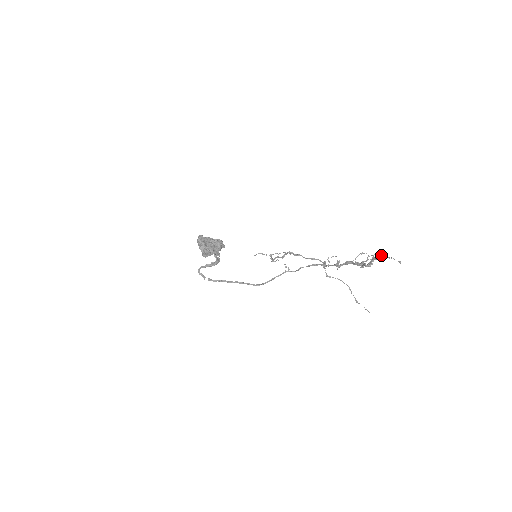
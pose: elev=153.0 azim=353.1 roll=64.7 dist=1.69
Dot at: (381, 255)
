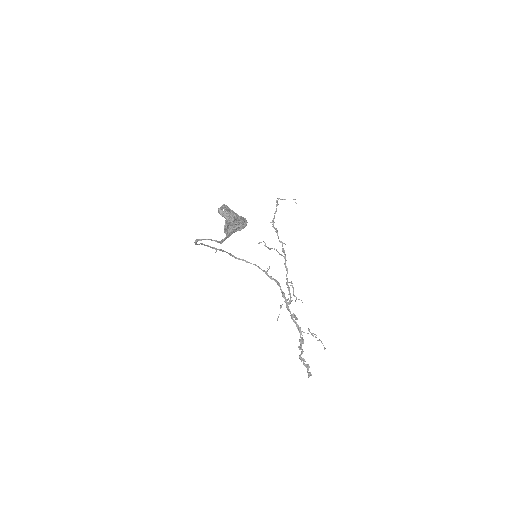
Dot at: occluded
